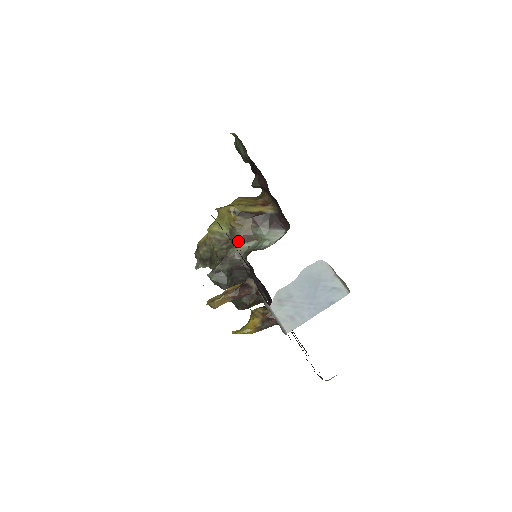
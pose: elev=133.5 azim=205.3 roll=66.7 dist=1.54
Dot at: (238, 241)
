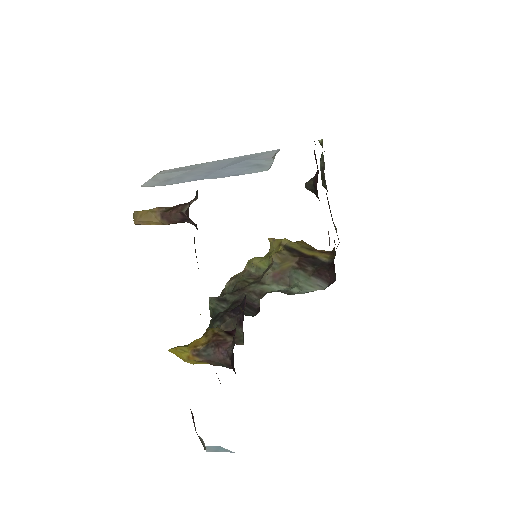
Dot at: (267, 278)
